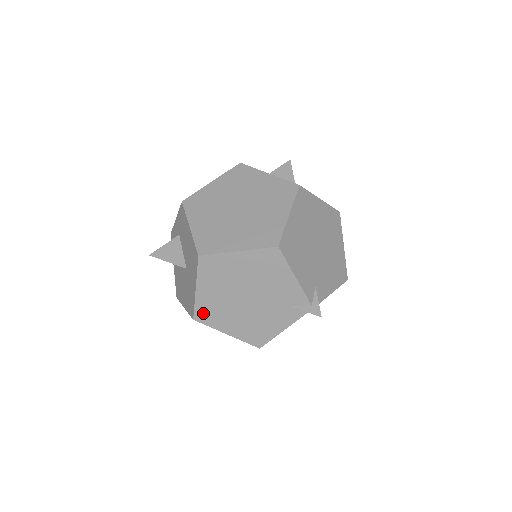
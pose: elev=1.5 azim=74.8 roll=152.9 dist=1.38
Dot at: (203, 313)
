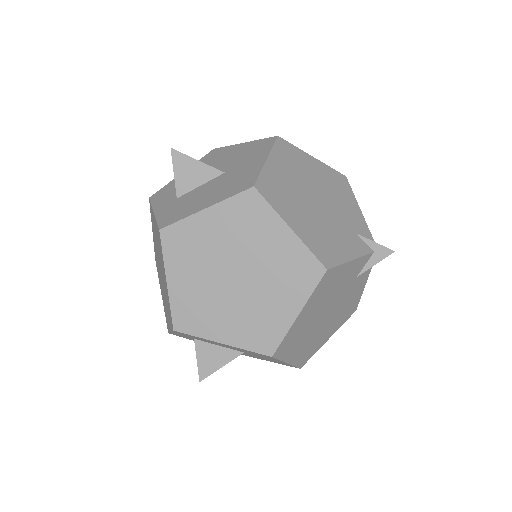
Dot at: (268, 187)
